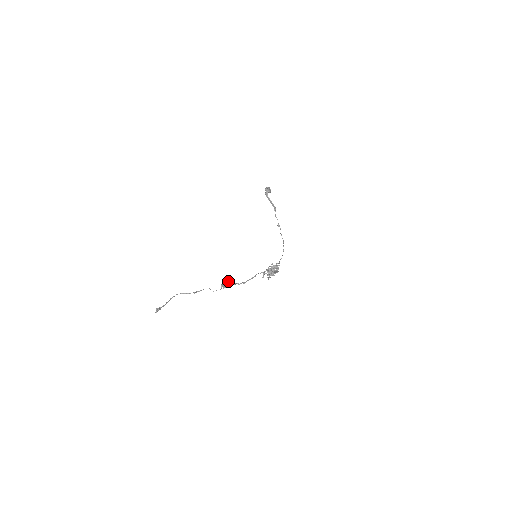
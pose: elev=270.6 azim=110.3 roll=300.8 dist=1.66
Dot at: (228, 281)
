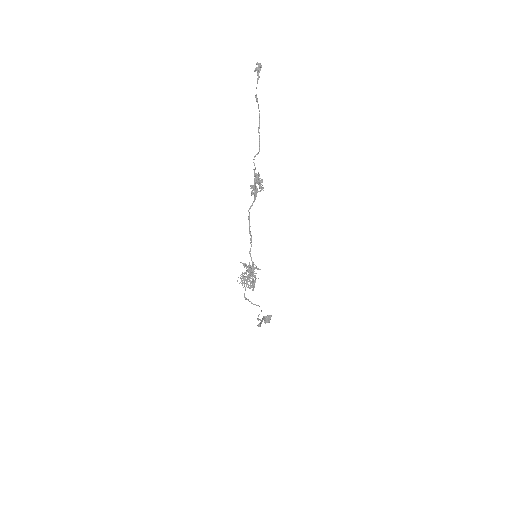
Dot at: (260, 184)
